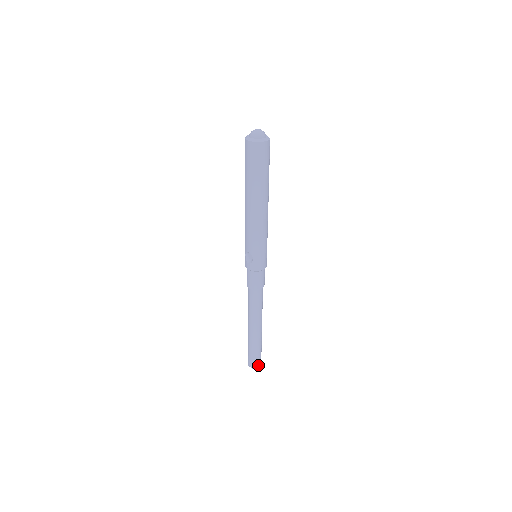
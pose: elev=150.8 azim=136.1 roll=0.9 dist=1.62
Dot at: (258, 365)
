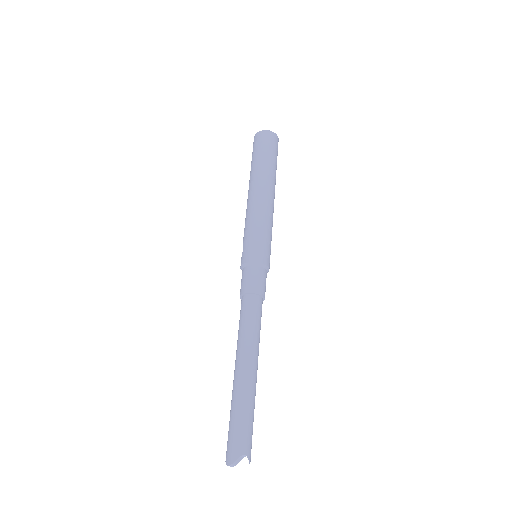
Dot at: (234, 455)
